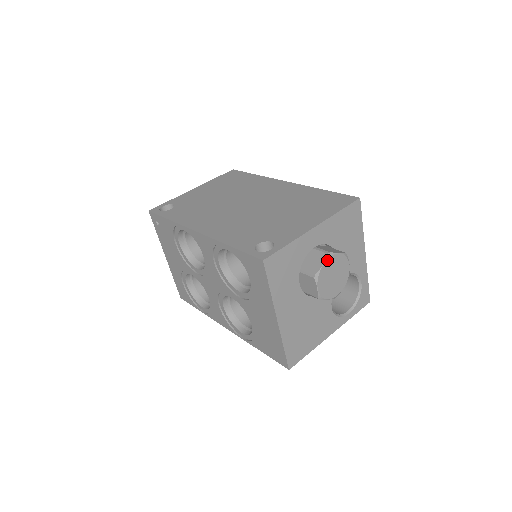
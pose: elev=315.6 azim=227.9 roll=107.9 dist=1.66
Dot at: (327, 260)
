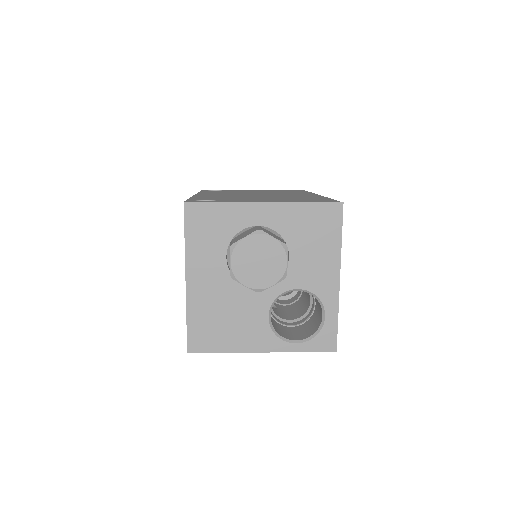
Dot at: (252, 235)
